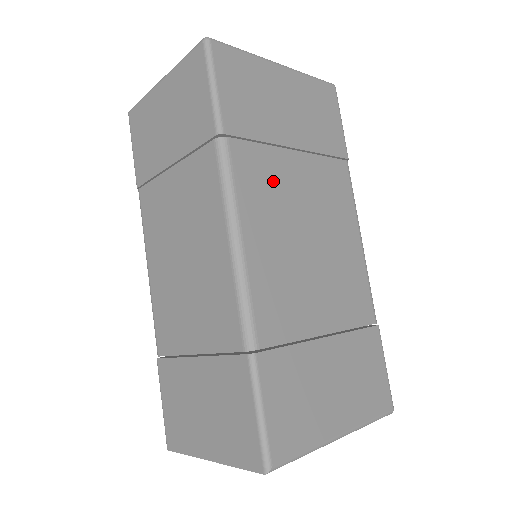
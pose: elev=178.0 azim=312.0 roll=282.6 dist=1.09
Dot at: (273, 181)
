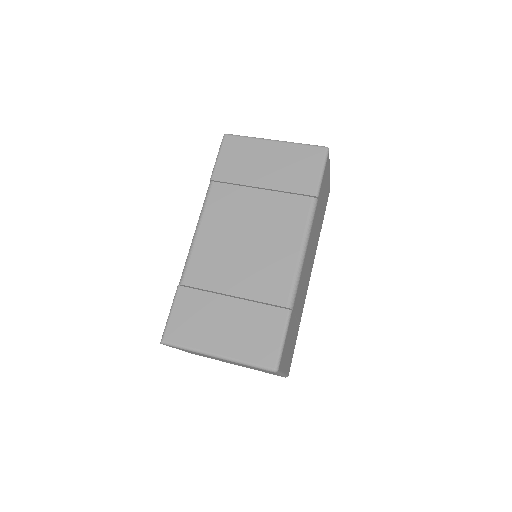
Dot at: (235, 205)
